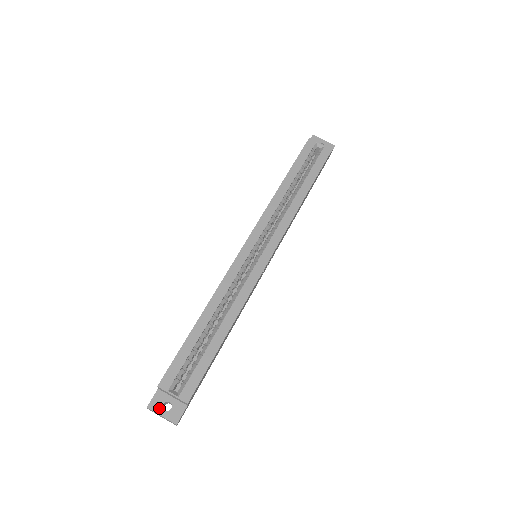
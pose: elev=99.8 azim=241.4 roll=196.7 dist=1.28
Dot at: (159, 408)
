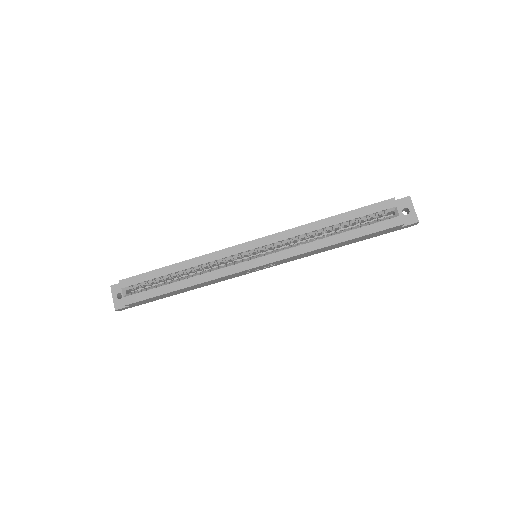
Dot at: (115, 292)
